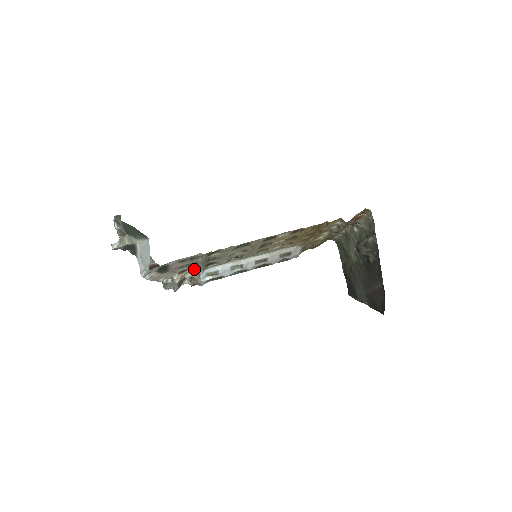
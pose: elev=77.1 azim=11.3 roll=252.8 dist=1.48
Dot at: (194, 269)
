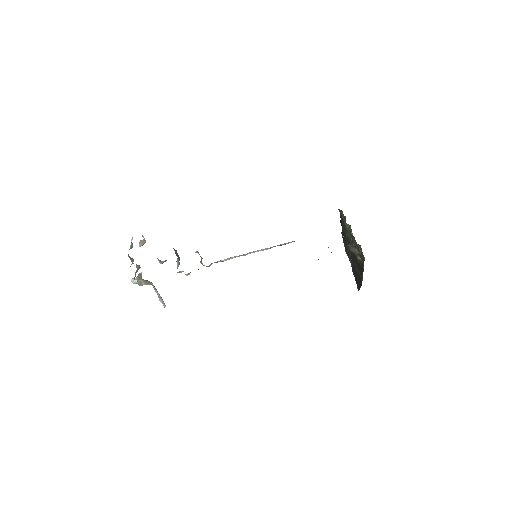
Dot at: occluded
